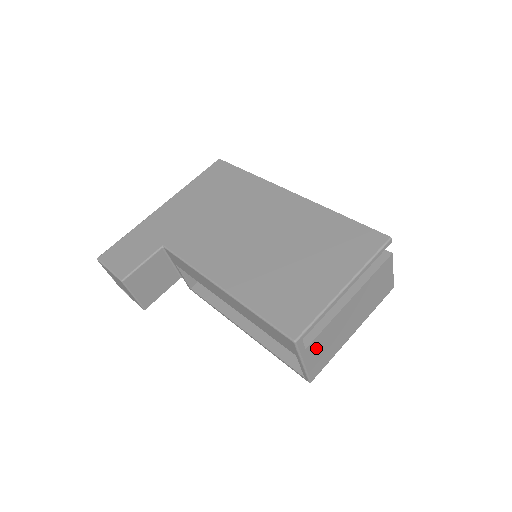
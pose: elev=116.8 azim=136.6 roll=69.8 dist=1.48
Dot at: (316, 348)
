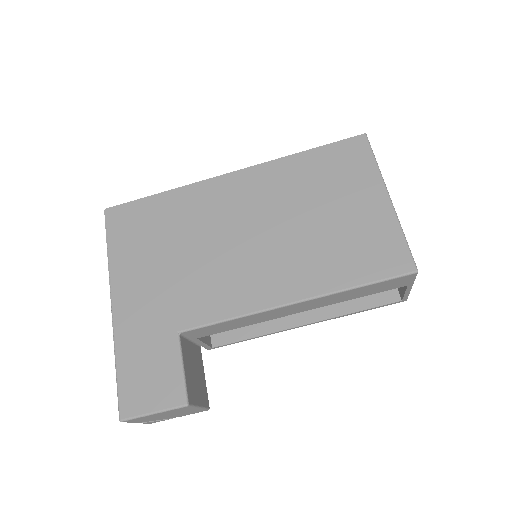
Dot at: occluded
